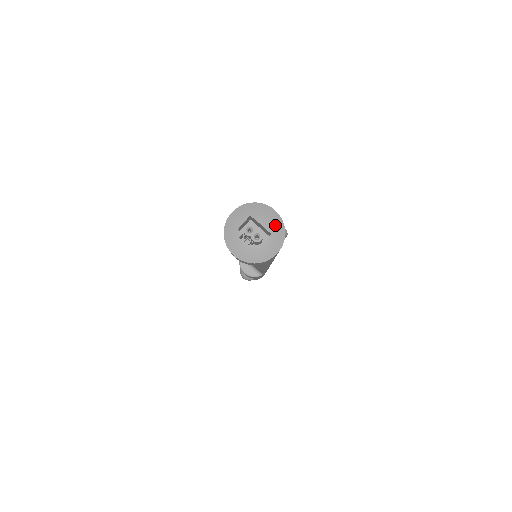
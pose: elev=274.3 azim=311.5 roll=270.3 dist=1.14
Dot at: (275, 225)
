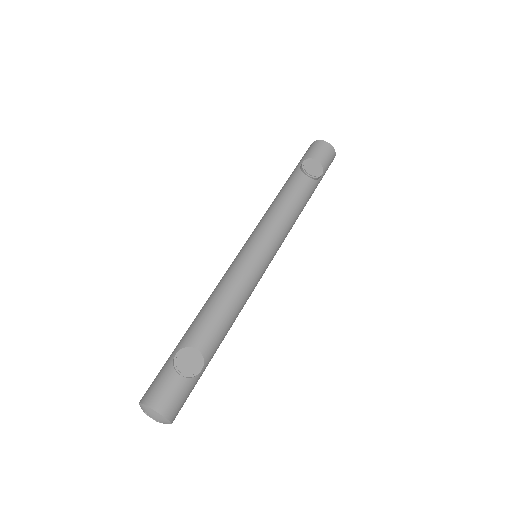
Dot at: (160, 419)
